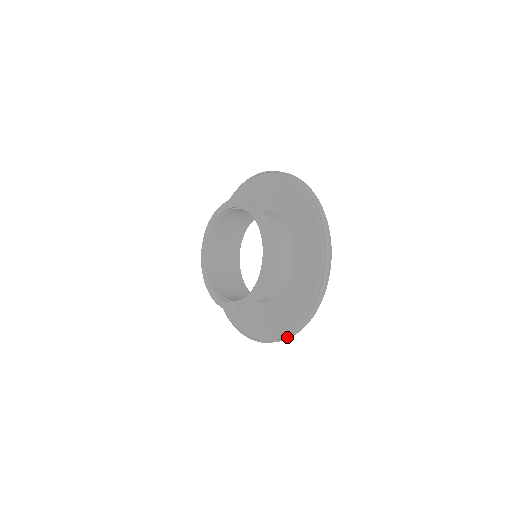
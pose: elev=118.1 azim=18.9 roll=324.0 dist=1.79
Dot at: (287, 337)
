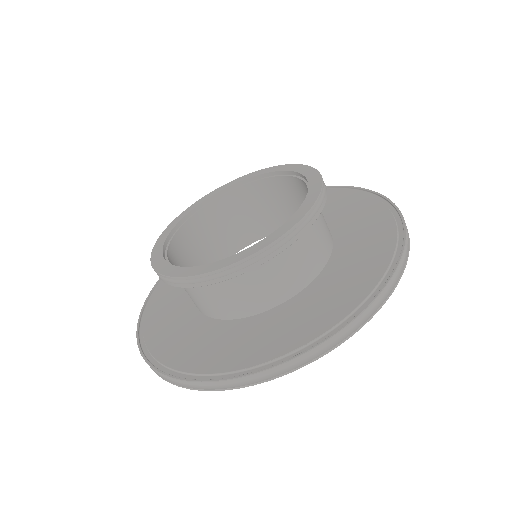
Dot at: (359, 316)
